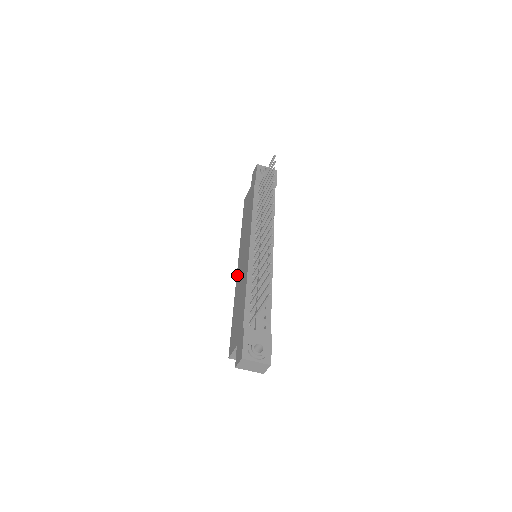
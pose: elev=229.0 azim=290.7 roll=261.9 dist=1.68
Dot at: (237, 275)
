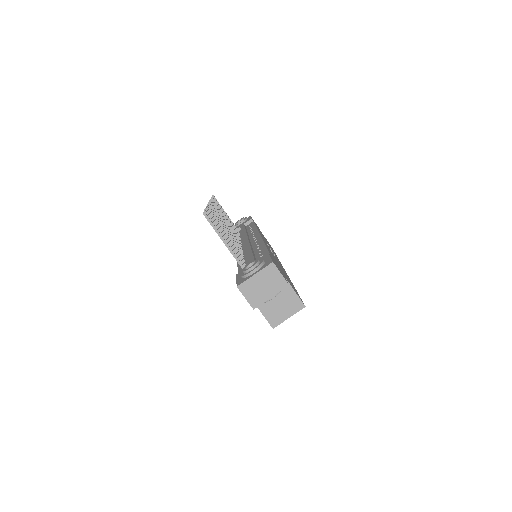
Dot at: occluded
